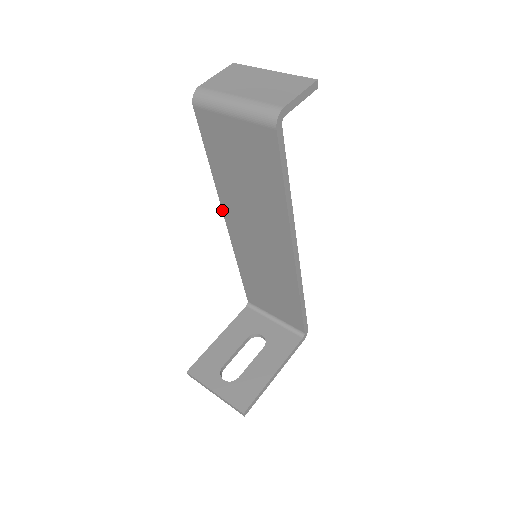
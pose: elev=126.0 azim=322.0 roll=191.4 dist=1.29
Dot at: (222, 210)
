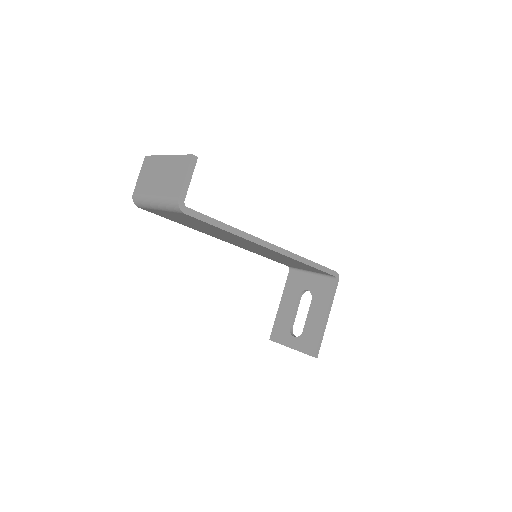
Dot at: occluded
